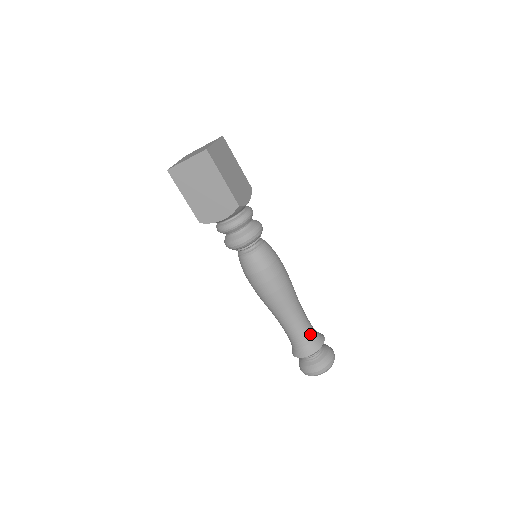
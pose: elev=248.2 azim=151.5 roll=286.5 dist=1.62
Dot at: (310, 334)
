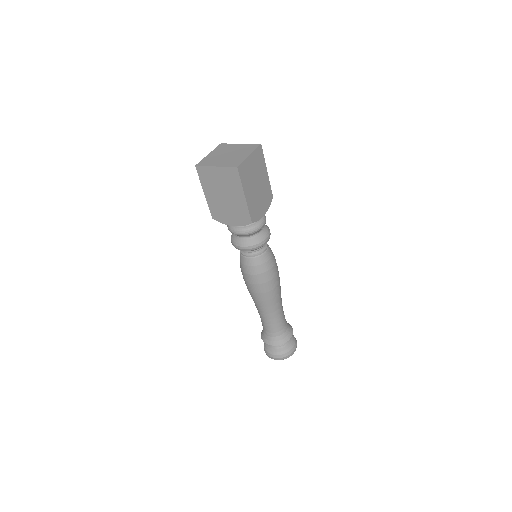
Dot at: (281, 329)
